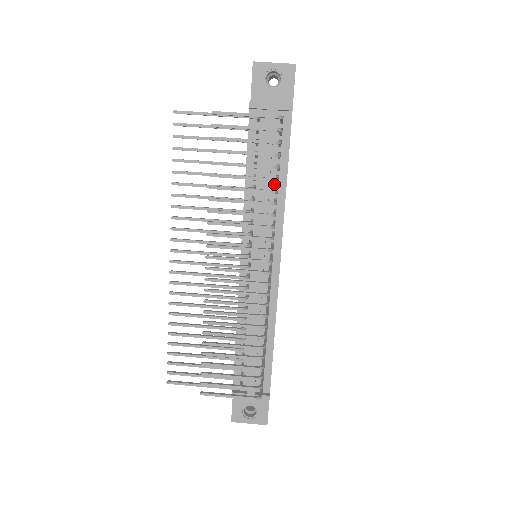
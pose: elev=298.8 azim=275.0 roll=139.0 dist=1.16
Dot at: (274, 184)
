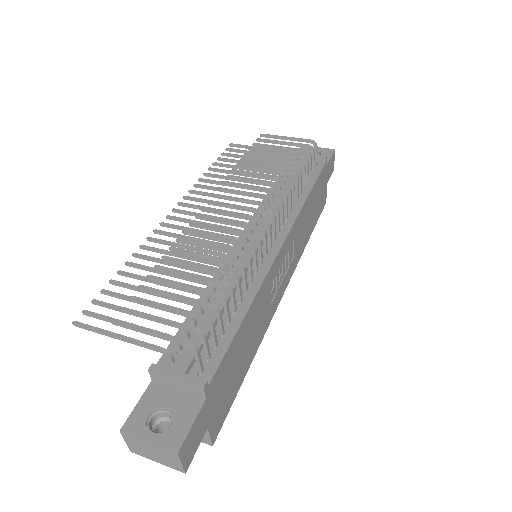
Dot at: occluded
